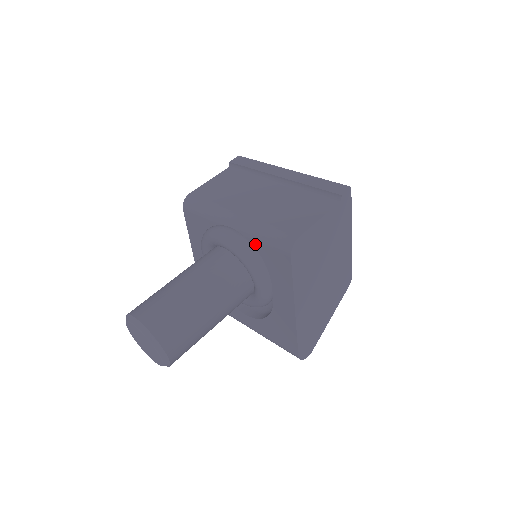
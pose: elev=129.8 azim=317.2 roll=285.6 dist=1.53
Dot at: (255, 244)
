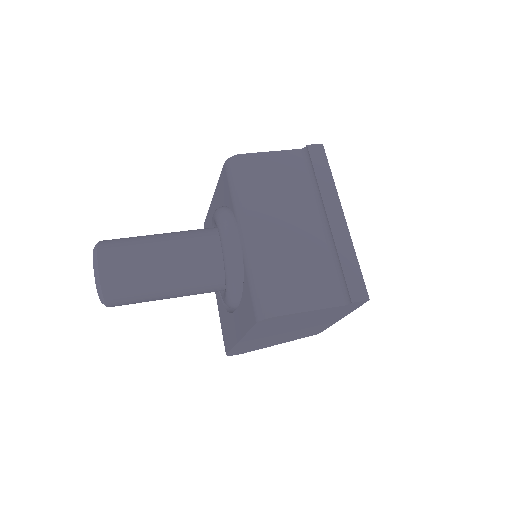
Dot at: (245, 274)
